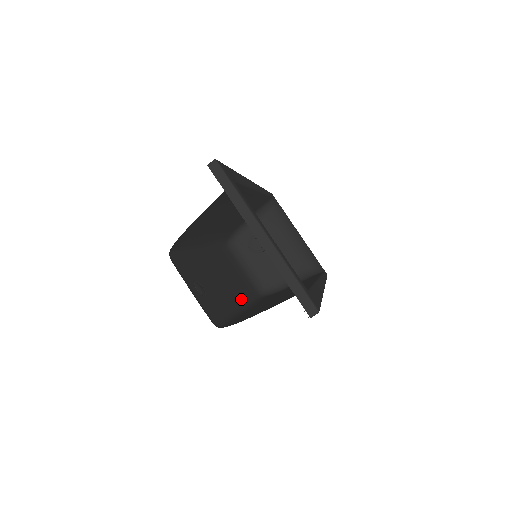
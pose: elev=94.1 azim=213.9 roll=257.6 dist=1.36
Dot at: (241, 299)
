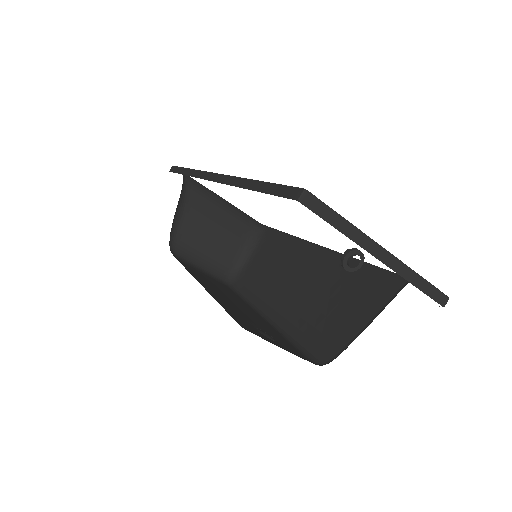
Dot at: (249, 307)
